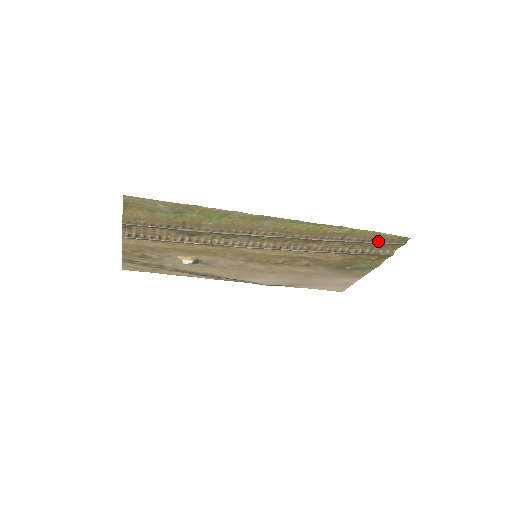
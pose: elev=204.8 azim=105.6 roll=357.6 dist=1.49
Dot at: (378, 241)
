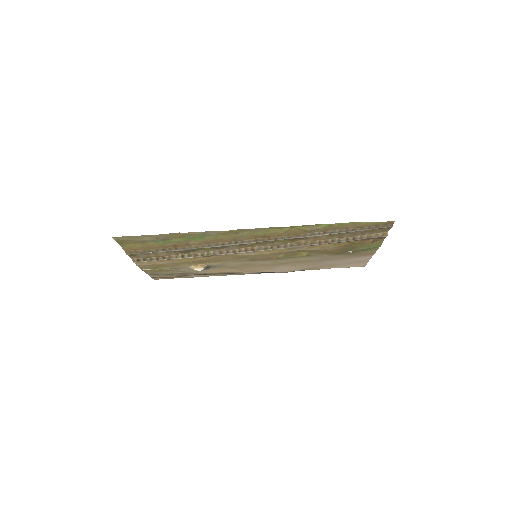
Dot at: (362, 229)
